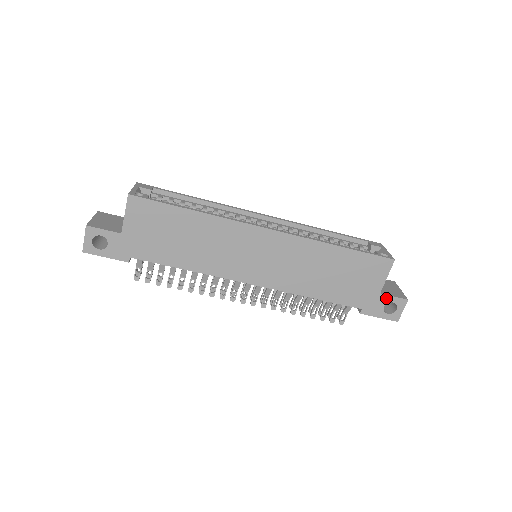
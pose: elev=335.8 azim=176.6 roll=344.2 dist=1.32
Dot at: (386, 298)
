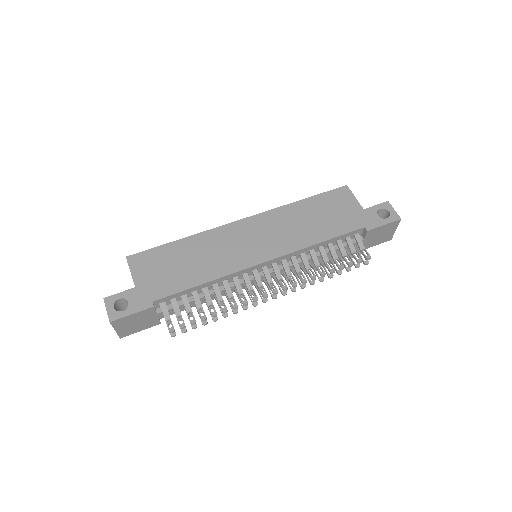
Dot at: (372, 210)
